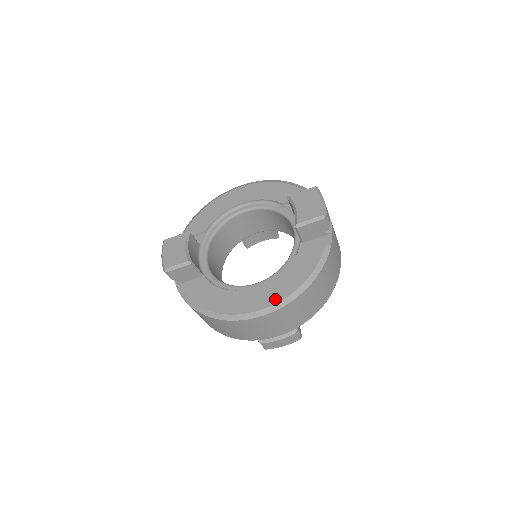
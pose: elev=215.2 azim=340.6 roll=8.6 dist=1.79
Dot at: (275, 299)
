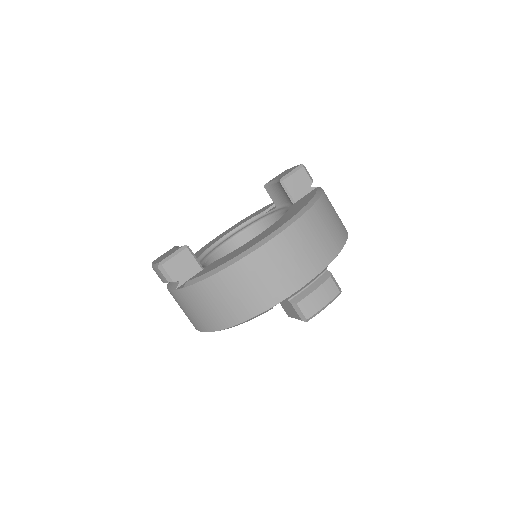
Dot at: (288, 219)
